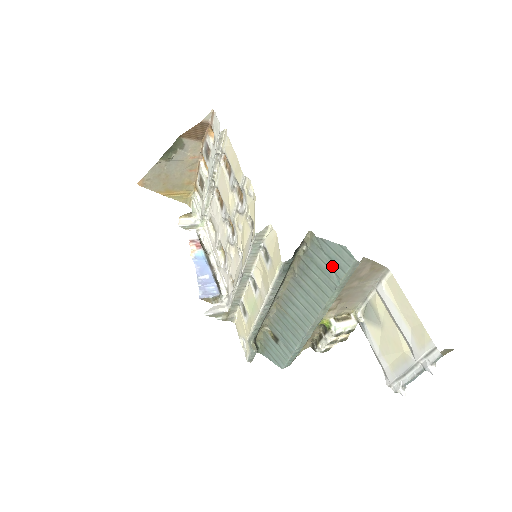
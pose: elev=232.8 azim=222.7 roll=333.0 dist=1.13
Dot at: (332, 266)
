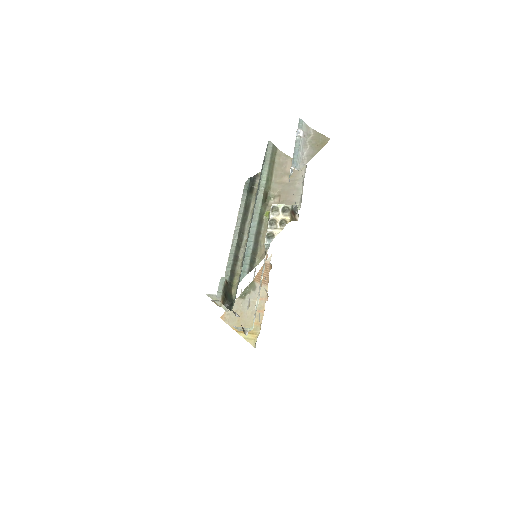
Dot at: occluded
